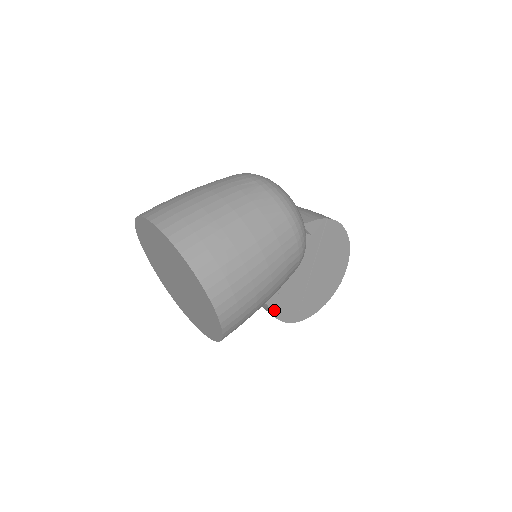
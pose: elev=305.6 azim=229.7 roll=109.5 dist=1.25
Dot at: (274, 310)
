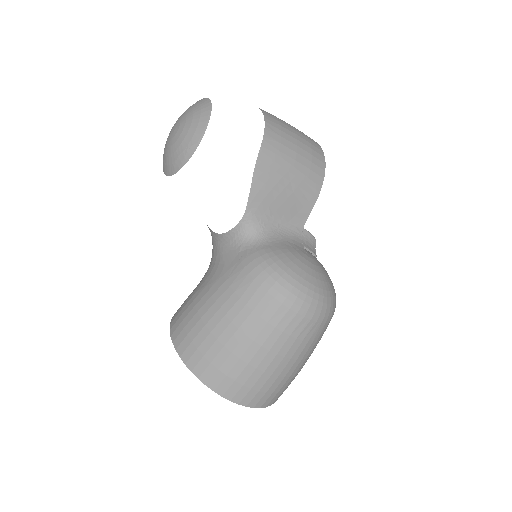
Dot at: occluded
